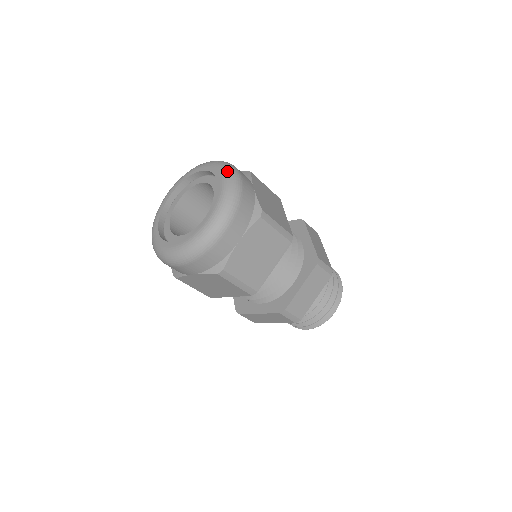
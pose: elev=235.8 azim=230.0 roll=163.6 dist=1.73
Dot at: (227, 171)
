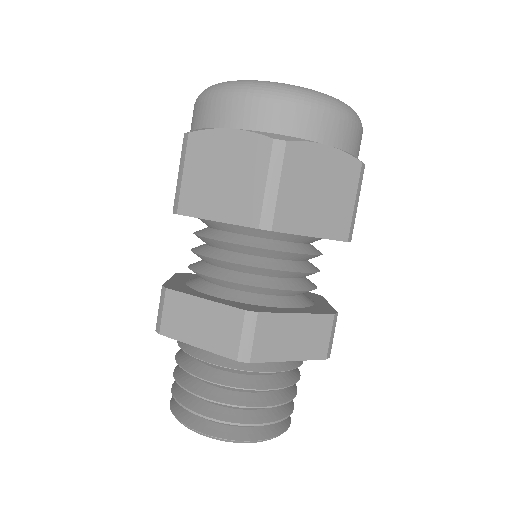
Dot at: occluded
